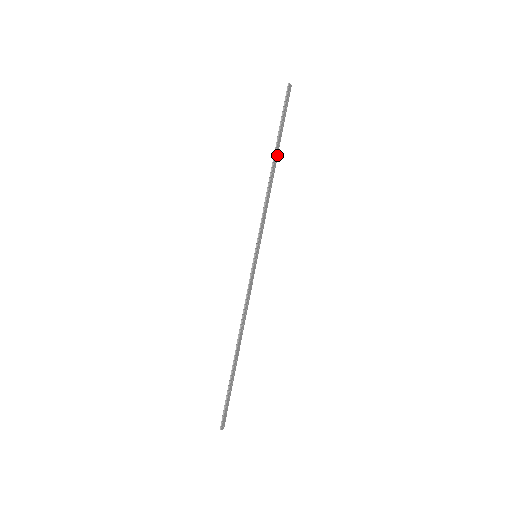
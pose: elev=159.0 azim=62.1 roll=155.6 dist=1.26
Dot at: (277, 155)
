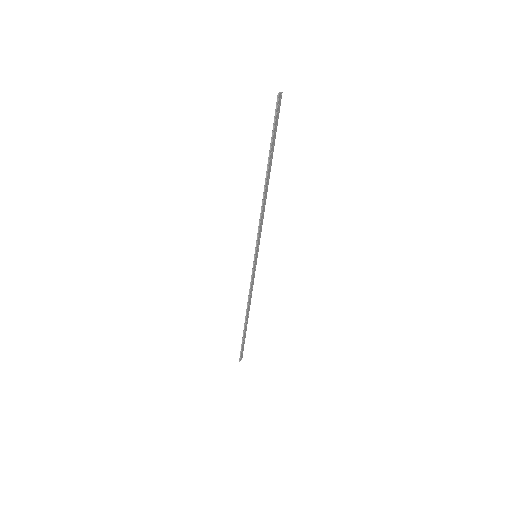
Dot at: (270, 169)
